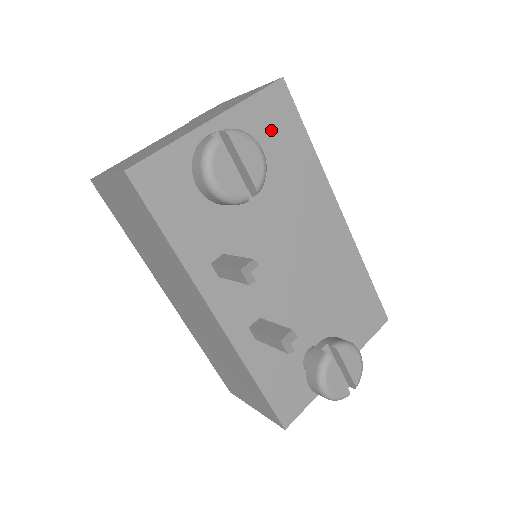
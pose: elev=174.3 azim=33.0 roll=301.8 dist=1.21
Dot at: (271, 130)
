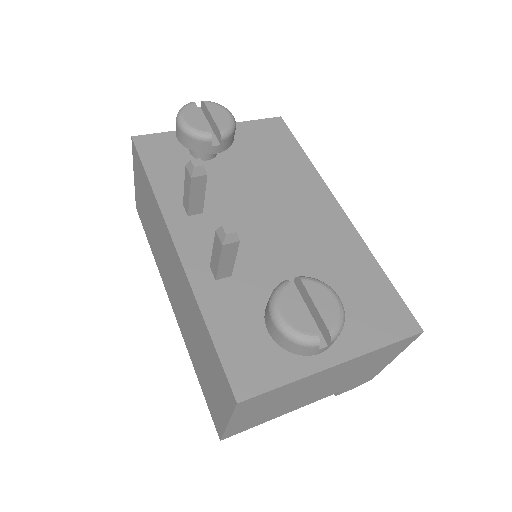
Dot at: (265, 140)
